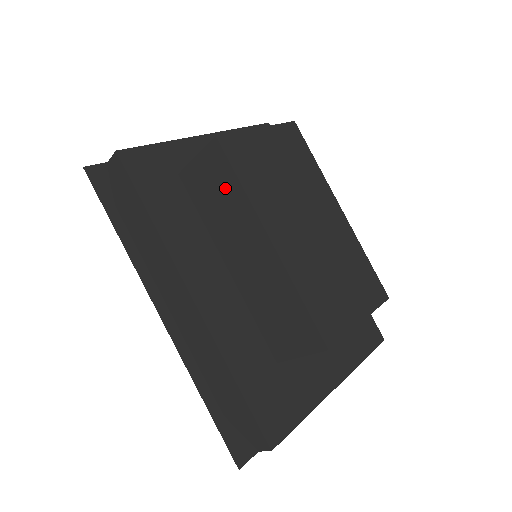
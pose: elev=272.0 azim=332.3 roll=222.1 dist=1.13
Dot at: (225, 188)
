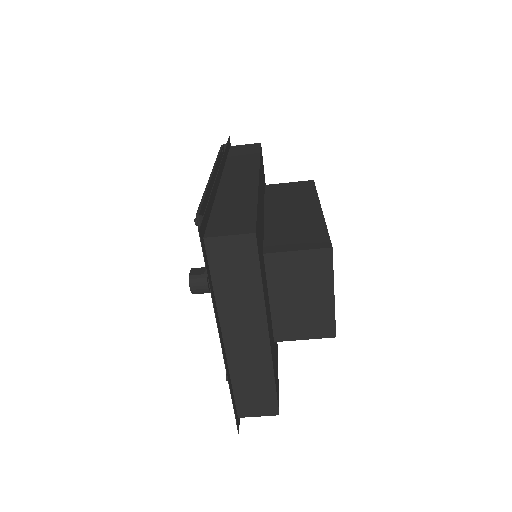
Dot at: (302, 191)
